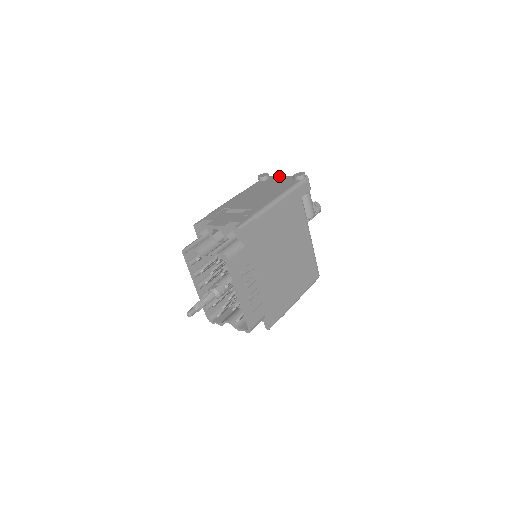
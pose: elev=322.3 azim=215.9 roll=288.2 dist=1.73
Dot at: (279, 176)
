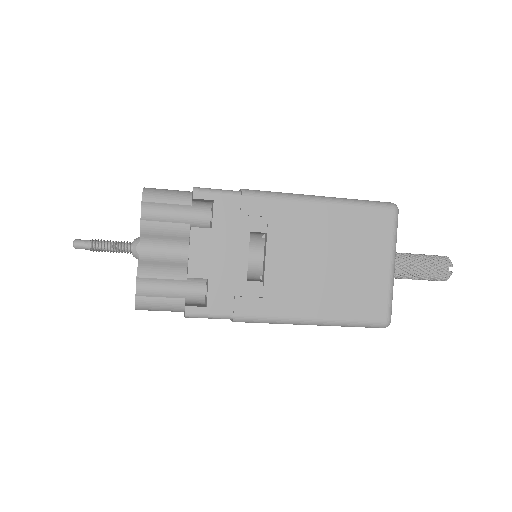
Dot at: occluded
